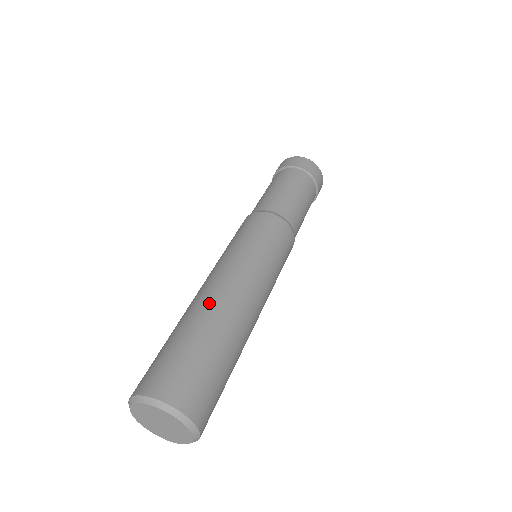
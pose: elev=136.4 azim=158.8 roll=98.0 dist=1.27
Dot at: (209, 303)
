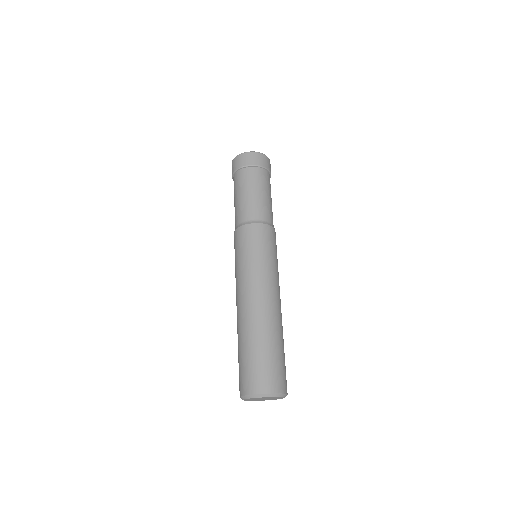
Dot at: (253, 318)
